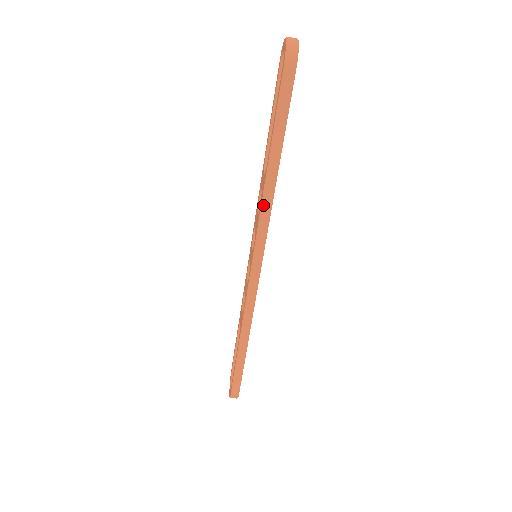
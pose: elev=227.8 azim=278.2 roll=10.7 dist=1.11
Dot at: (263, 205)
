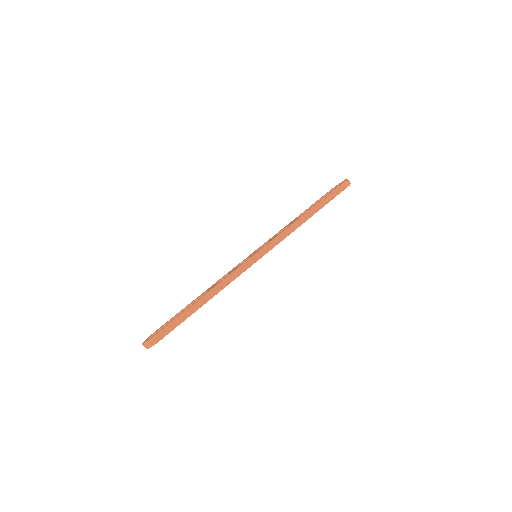
Dot at: (292, 226)
